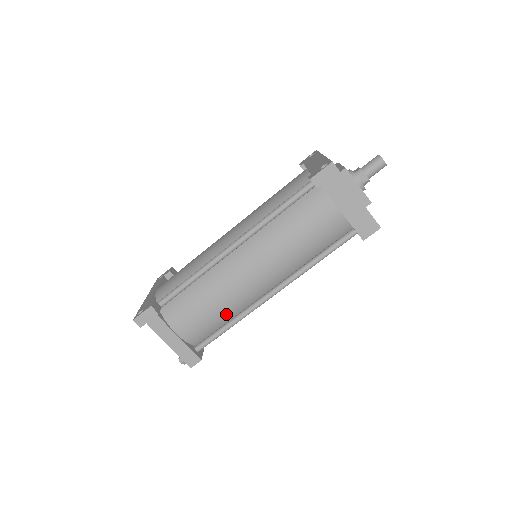
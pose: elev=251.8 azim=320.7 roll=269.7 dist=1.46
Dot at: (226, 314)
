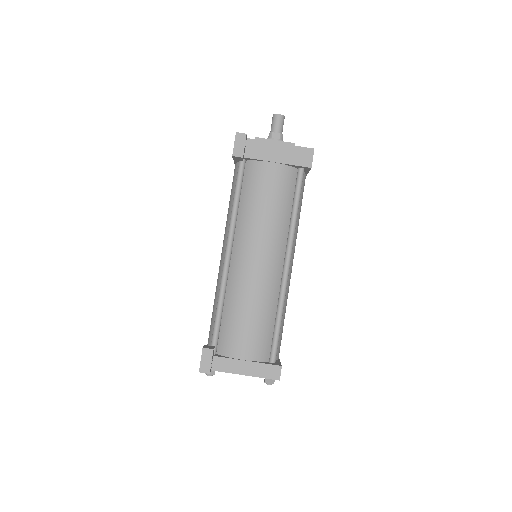
Dot at: (268, 311)
